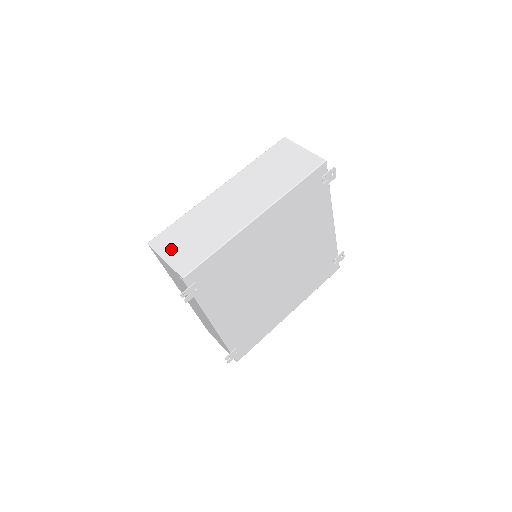
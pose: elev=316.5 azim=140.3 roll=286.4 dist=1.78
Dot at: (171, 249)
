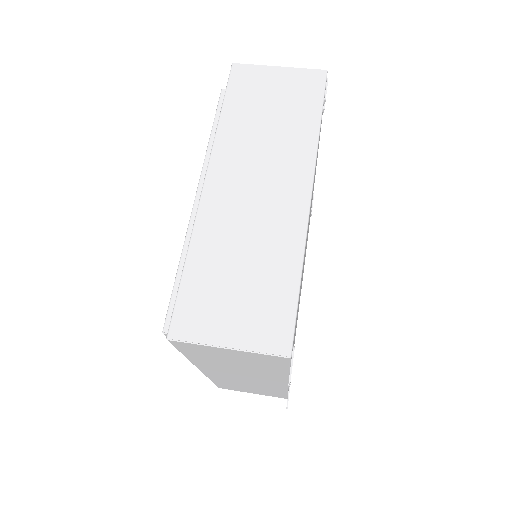
Dot at: (222, 323)
